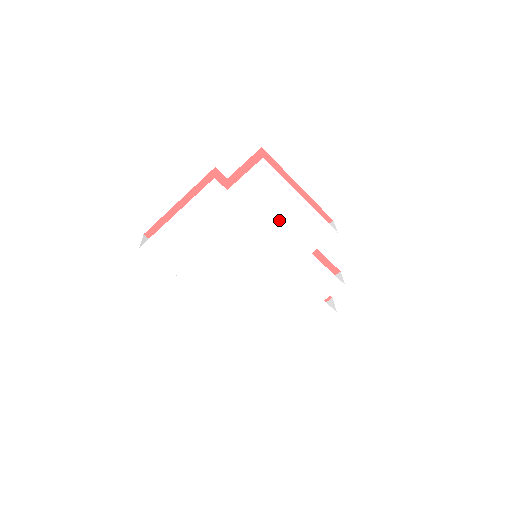
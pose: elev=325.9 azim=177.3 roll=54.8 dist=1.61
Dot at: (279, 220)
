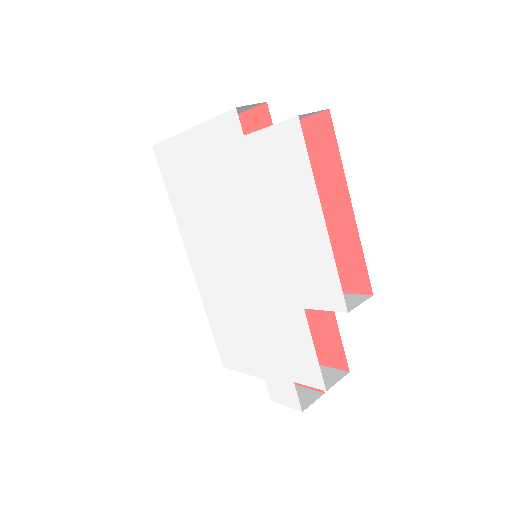
Dot at: (285, 227)
